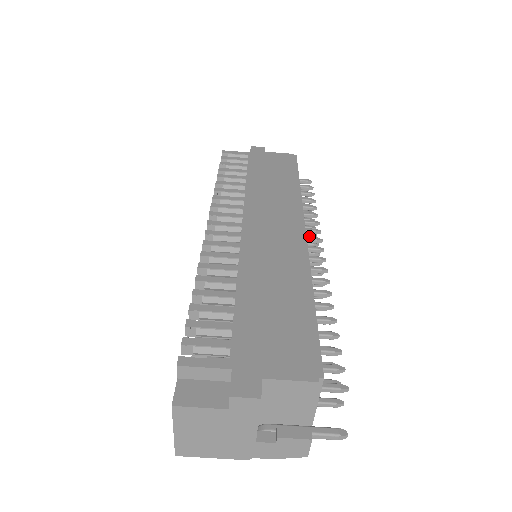
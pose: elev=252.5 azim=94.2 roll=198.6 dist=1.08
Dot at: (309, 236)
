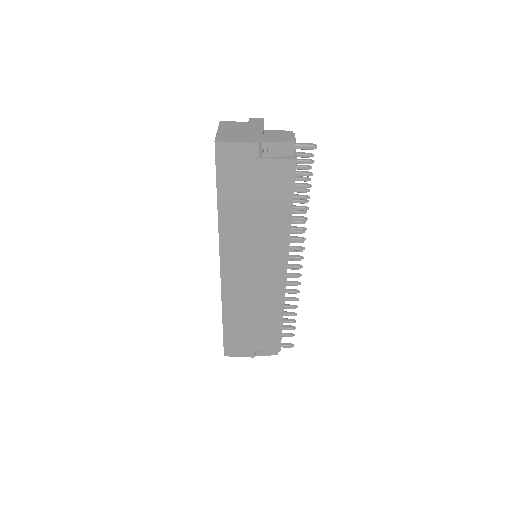
Dot at: (293, 290)
